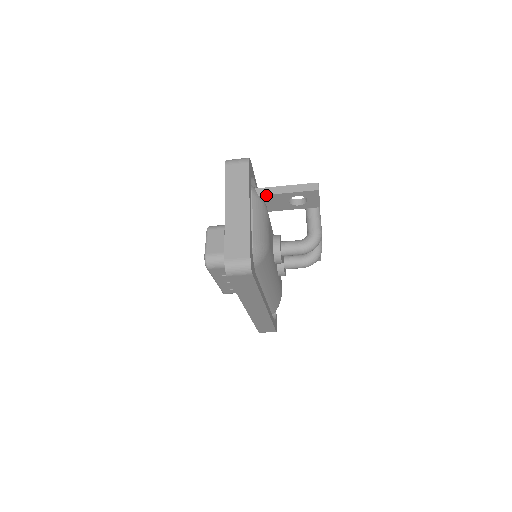
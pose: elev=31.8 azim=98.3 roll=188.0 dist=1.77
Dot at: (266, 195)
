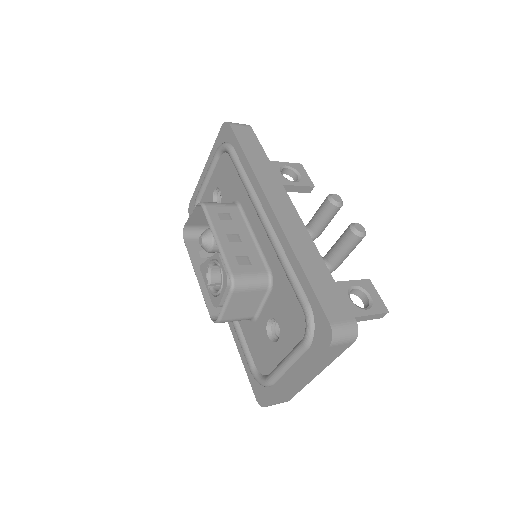
Dot at: occluded
